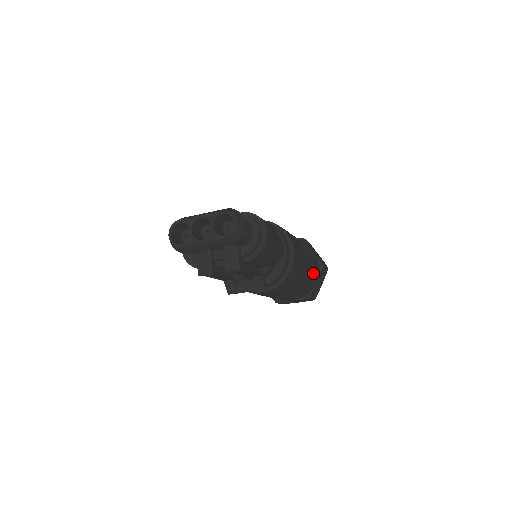
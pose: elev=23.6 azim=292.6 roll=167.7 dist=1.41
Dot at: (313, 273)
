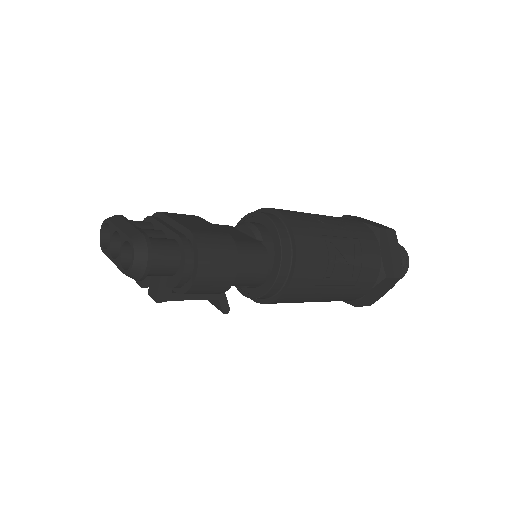
Dot at: (356, 286)
